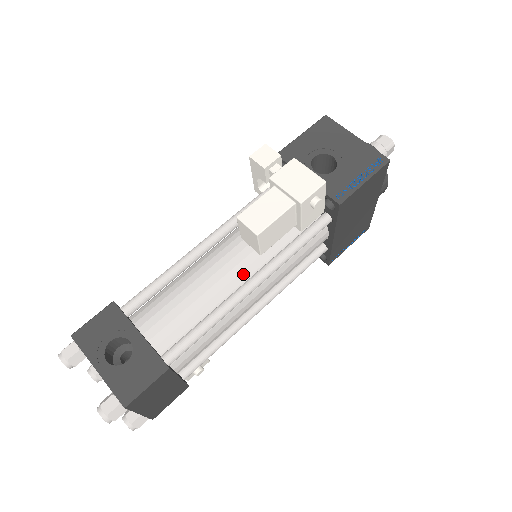
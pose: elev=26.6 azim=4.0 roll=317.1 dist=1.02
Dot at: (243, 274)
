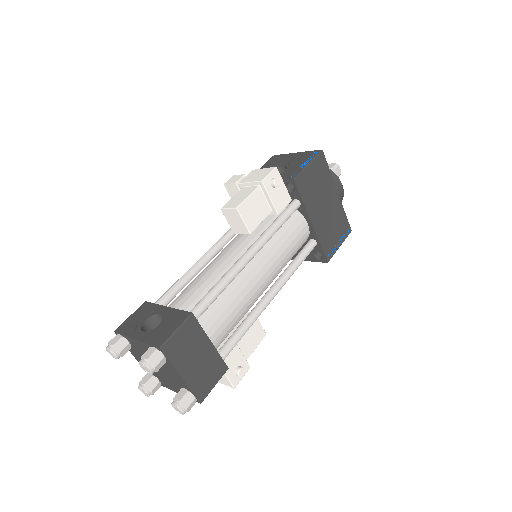
Dot at: (242, 253)
